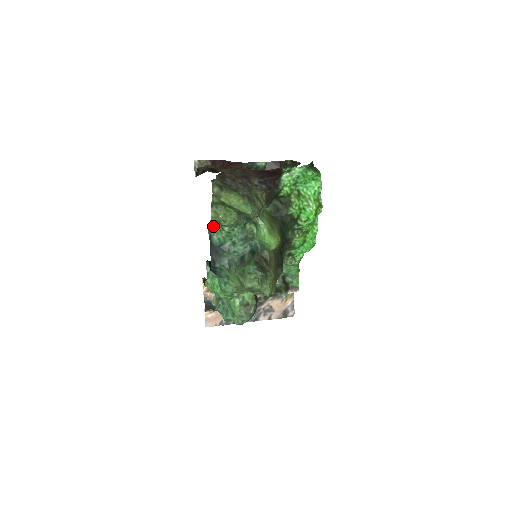
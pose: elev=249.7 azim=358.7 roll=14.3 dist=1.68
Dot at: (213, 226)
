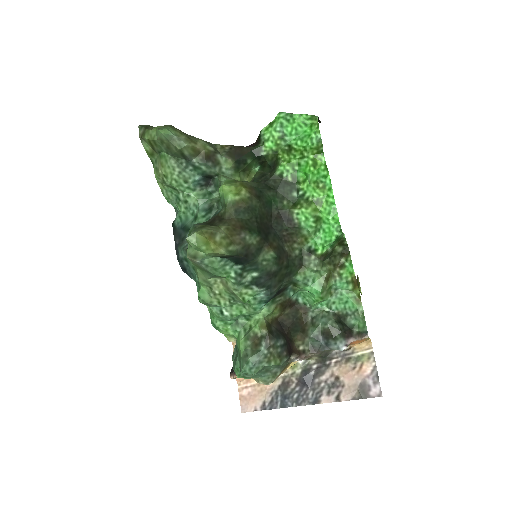
Dot at: (170, 200)
